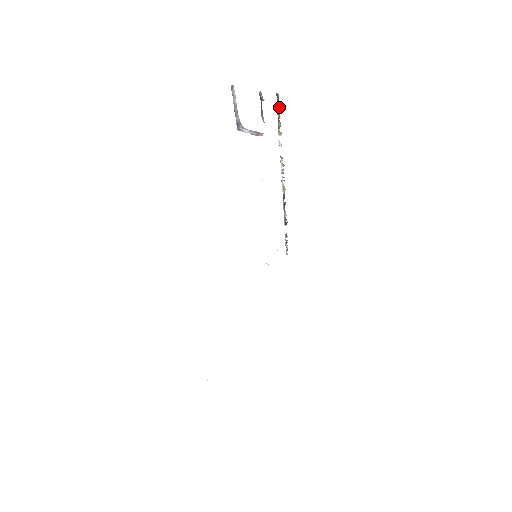
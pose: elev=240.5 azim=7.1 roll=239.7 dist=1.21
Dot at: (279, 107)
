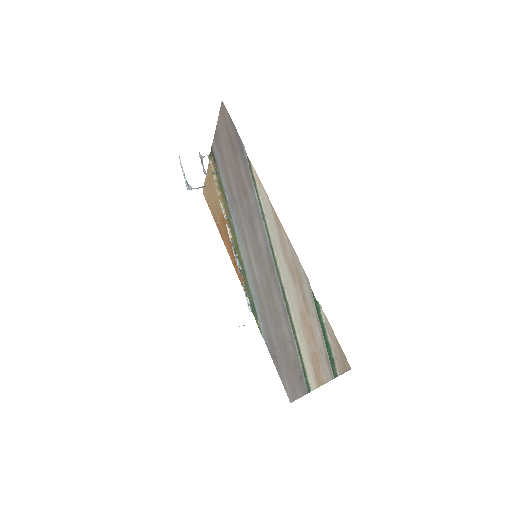
Dot at: (211, 164)
